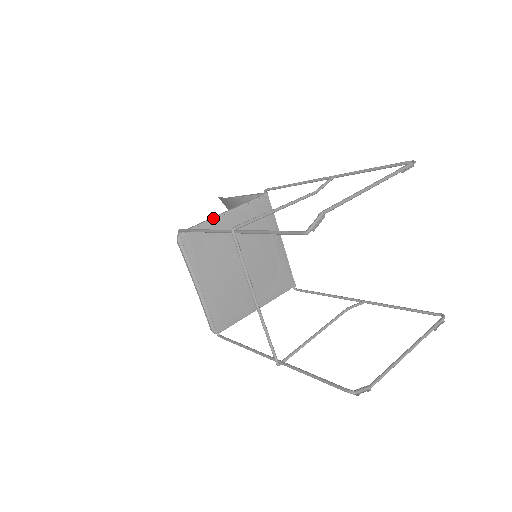
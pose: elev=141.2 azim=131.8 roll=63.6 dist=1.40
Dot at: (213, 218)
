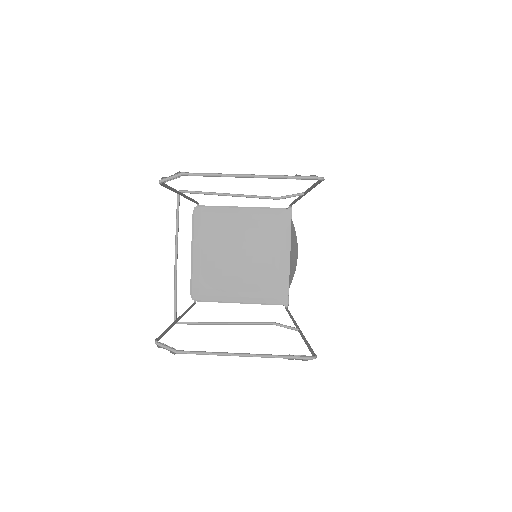
Dot at: (230, 206)
